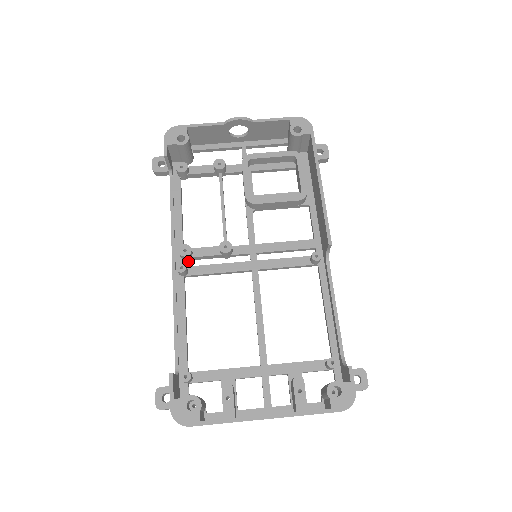
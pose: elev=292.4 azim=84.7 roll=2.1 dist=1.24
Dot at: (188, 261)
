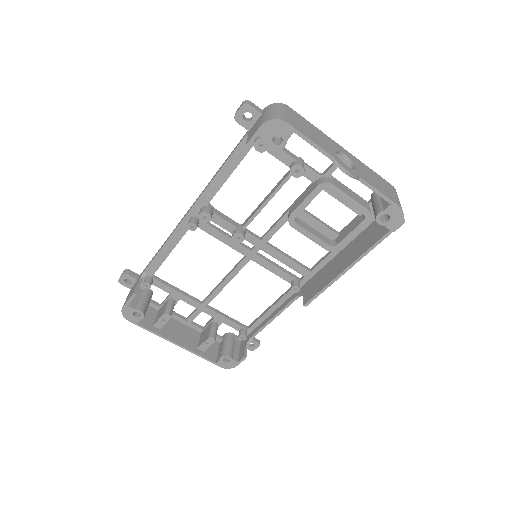
Dot at: occluded
